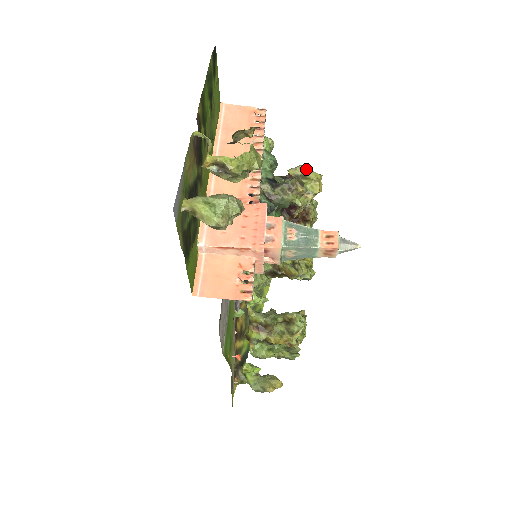
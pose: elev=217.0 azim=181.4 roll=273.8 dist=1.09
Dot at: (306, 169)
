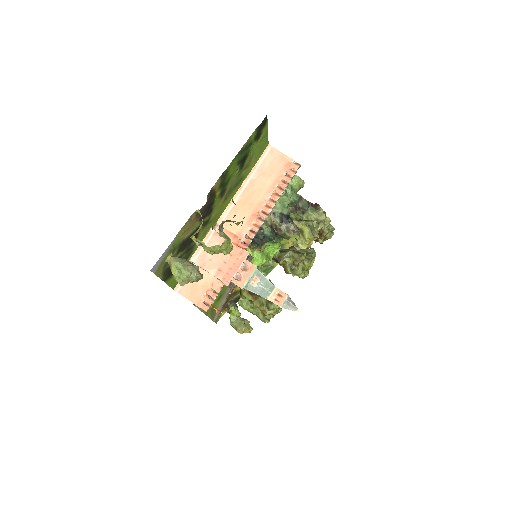
Dot at: (305, 228)
